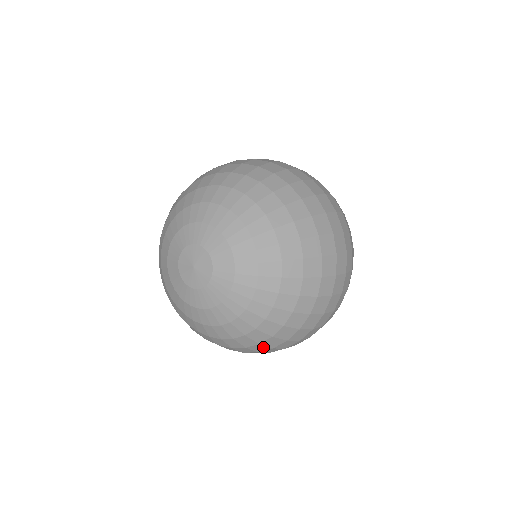
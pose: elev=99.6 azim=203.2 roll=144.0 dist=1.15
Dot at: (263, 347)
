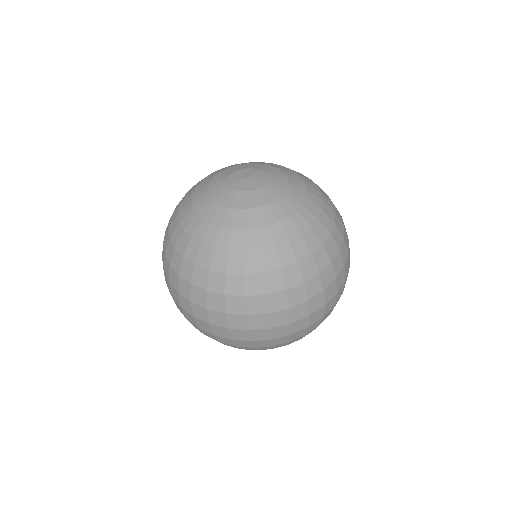
Dot at: (324, 257)
